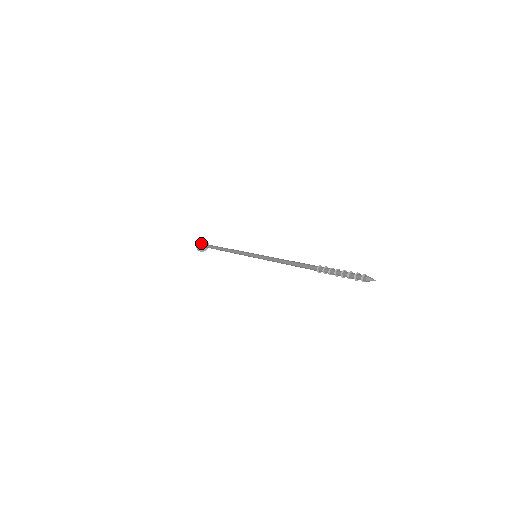
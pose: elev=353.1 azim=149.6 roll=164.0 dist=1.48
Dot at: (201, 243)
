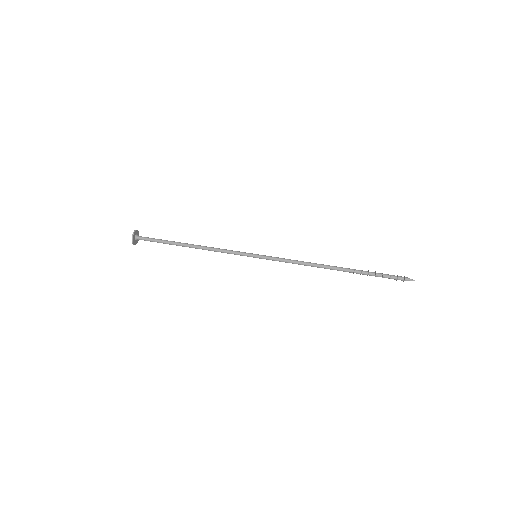
Dot at: (135, 239)
